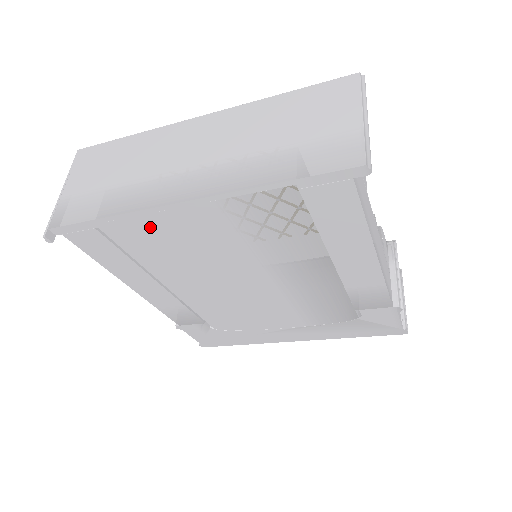
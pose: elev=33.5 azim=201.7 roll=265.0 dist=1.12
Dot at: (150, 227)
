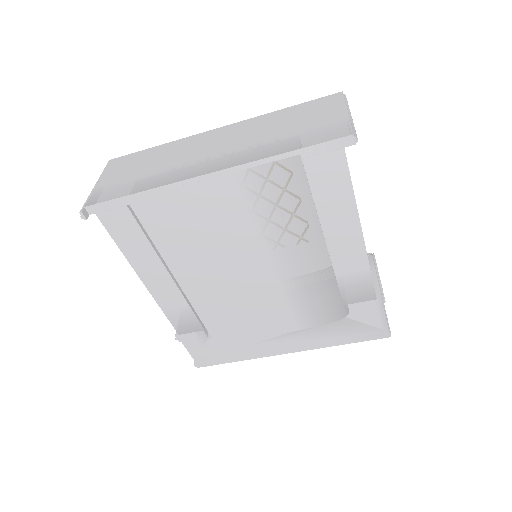
Dot at: (175, 203)
